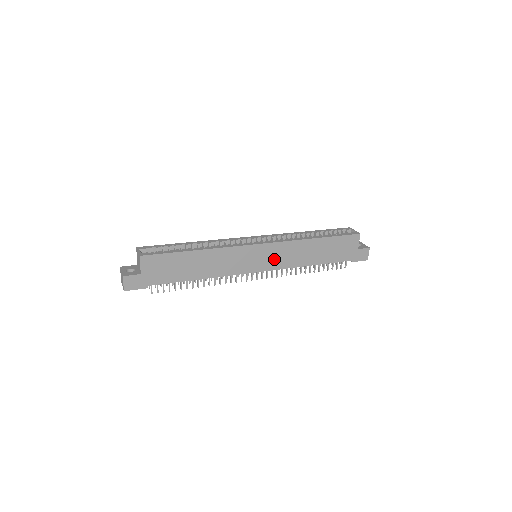
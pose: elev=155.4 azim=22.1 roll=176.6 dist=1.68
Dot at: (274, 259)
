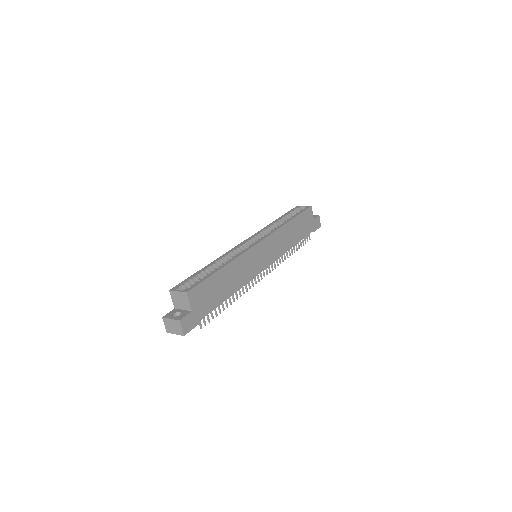
Dot at: (272, 251)
